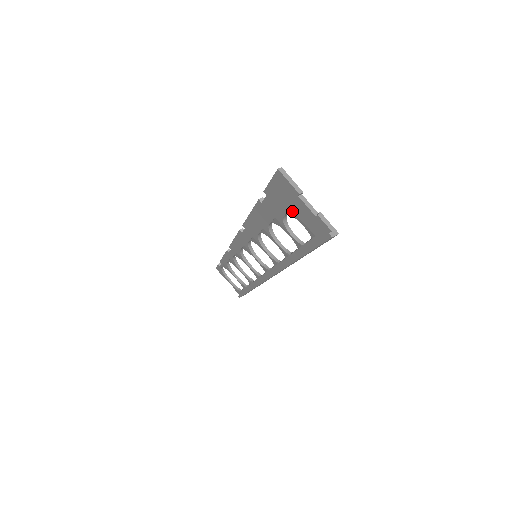
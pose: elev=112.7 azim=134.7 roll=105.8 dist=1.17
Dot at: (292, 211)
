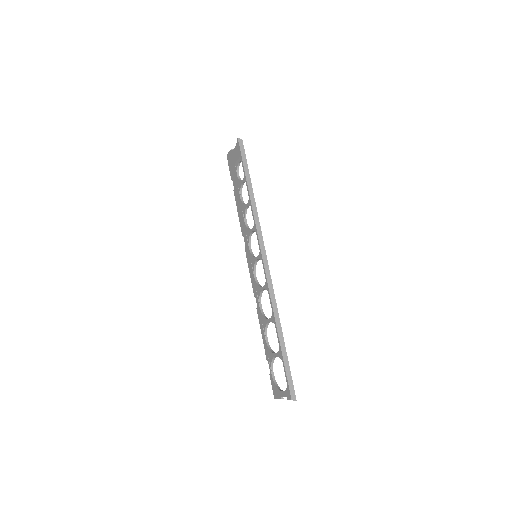
Dot at: (235, 164)
